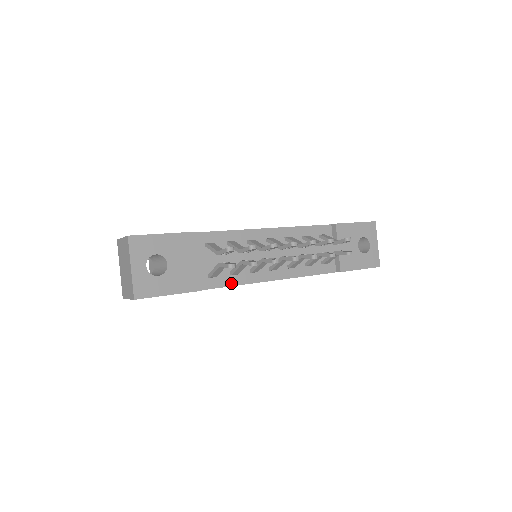
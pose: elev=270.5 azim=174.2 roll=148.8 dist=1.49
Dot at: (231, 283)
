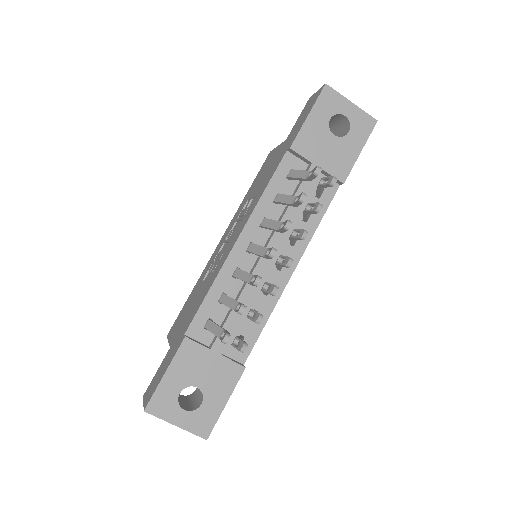
Dot at: (261, 325)
